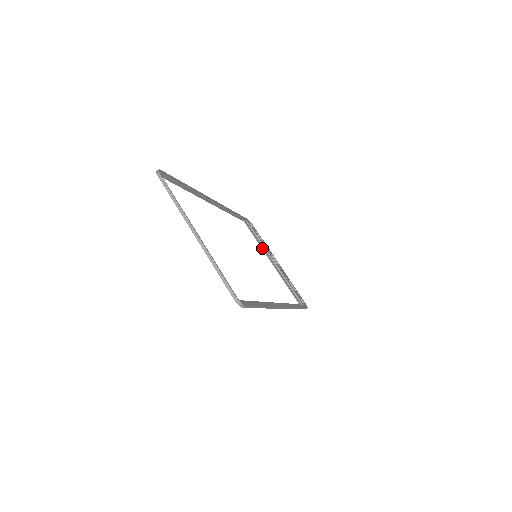
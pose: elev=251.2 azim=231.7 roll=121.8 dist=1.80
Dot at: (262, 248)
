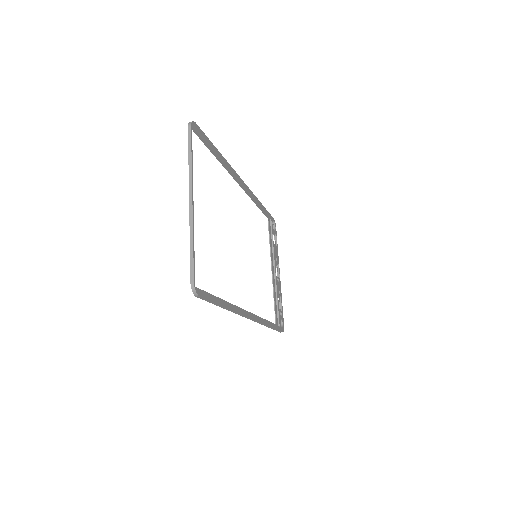
Dot at: (271, 252)
